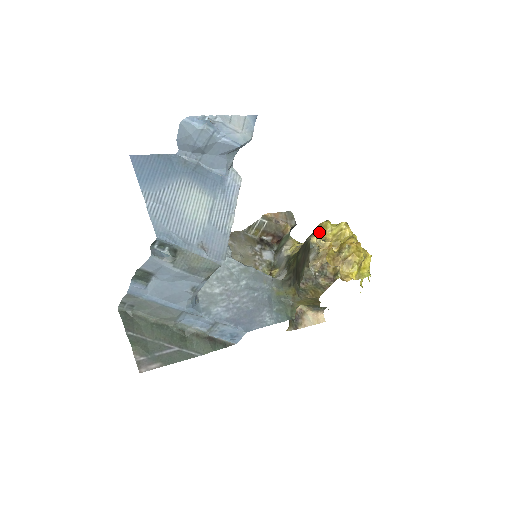
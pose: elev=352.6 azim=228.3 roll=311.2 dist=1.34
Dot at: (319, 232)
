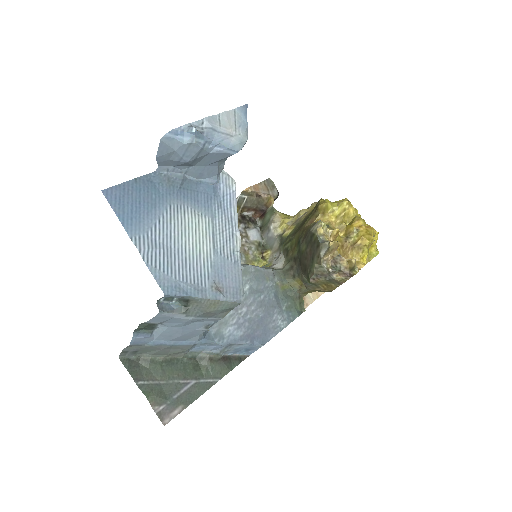
Dot at: (320, 216)
